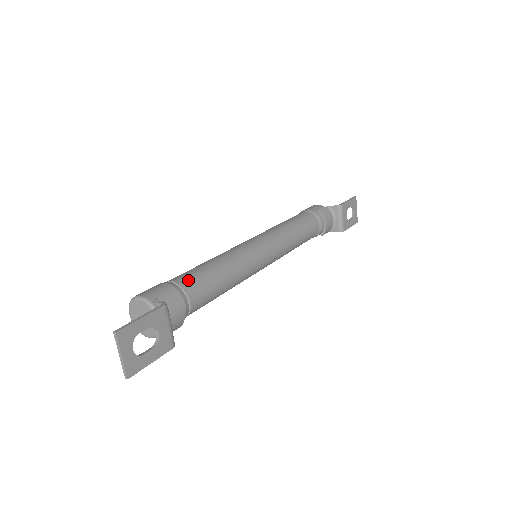
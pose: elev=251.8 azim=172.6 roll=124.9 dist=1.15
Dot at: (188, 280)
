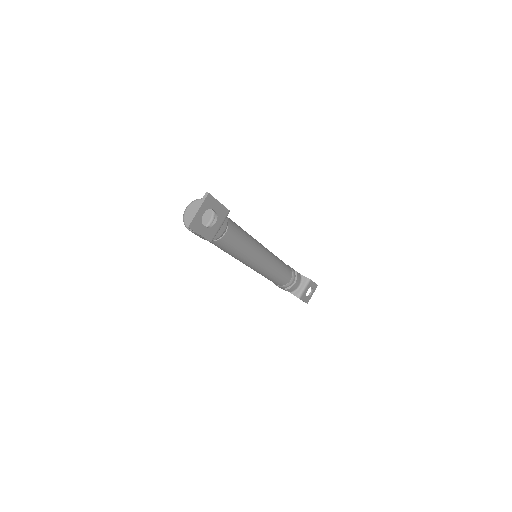
Dot at: (231, 221)
